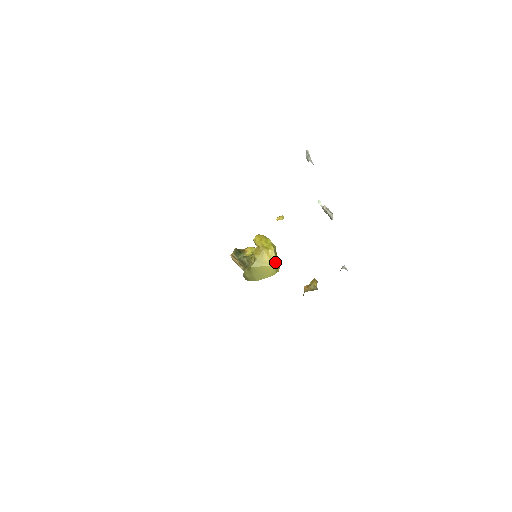
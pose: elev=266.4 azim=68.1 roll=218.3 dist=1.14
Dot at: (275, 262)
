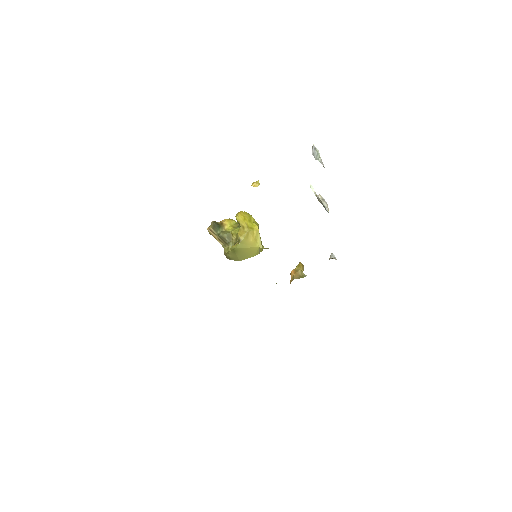
Dot at: (260, 243)
